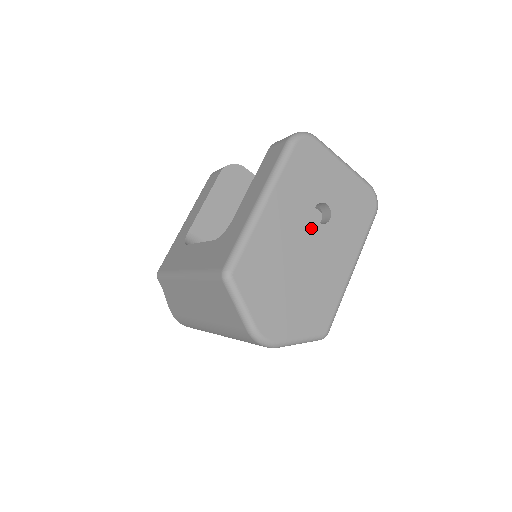
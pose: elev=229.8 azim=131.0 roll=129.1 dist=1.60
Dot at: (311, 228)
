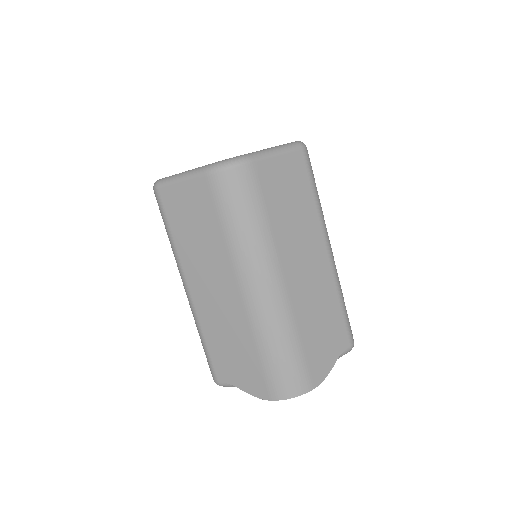
Dot at: occluded
